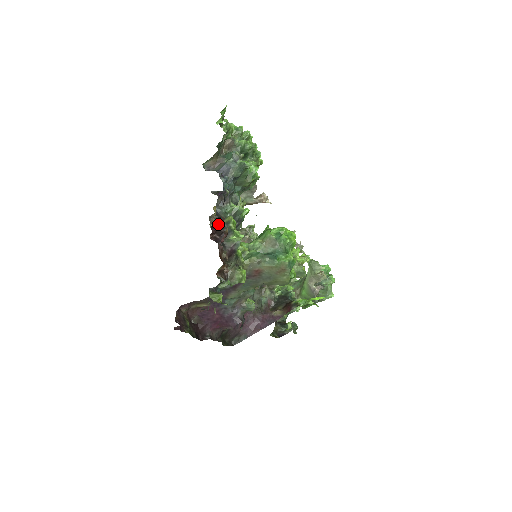
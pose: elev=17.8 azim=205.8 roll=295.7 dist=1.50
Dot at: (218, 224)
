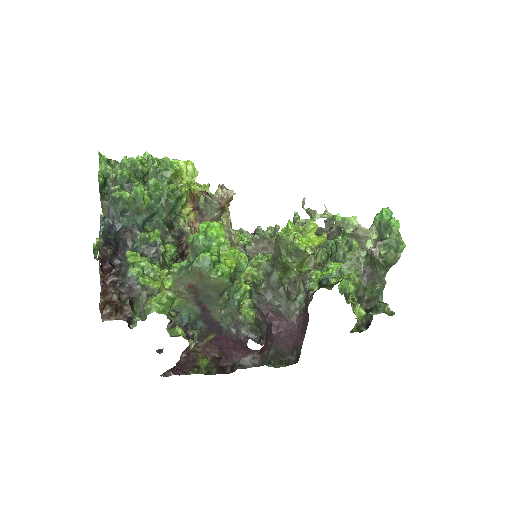
Dot at: (119, 265)
